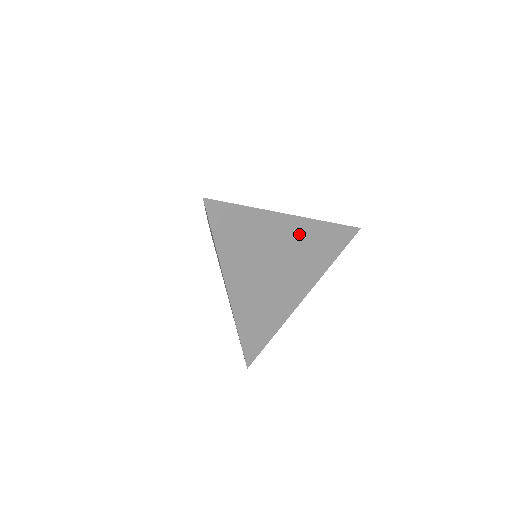
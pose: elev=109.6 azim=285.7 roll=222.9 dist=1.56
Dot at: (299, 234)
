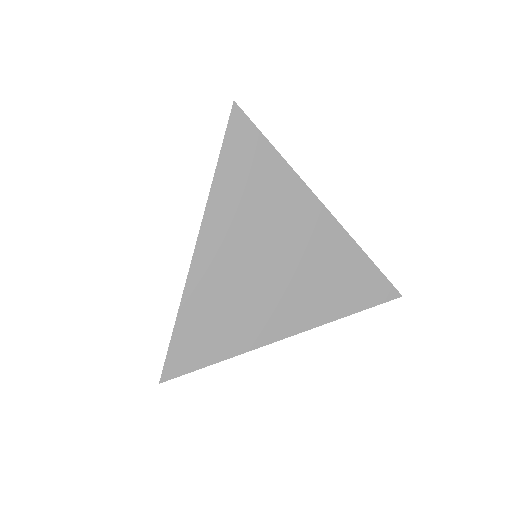
Dot at: (323, 240)
